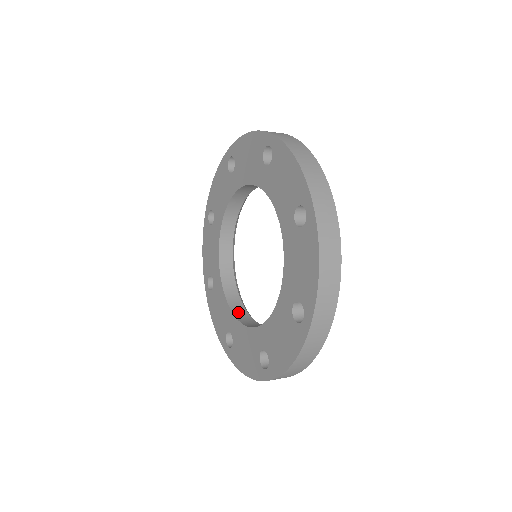
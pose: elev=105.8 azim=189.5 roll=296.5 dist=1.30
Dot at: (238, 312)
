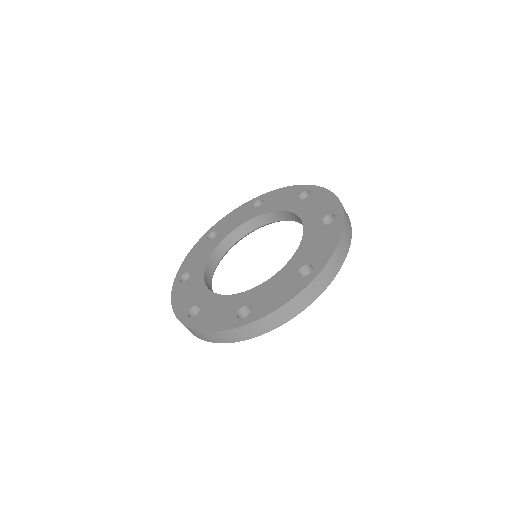
Dot at: (209, 270)
